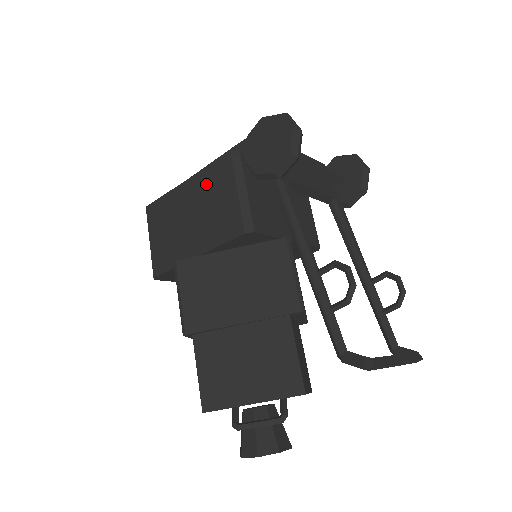
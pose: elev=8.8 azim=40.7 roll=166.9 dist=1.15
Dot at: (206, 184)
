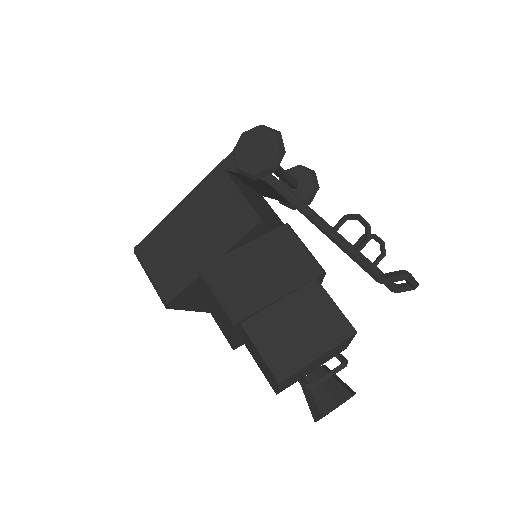
Dot at: (200, 203)
